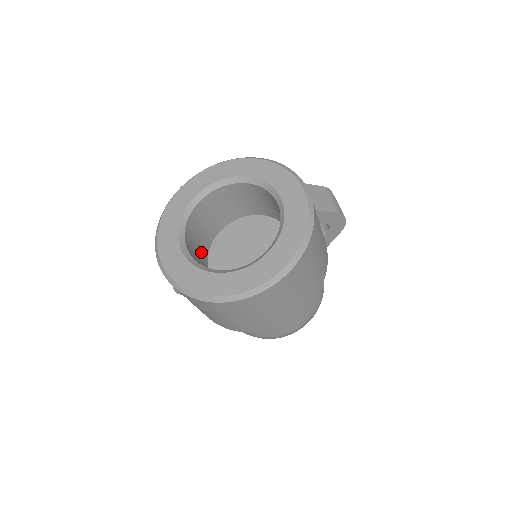
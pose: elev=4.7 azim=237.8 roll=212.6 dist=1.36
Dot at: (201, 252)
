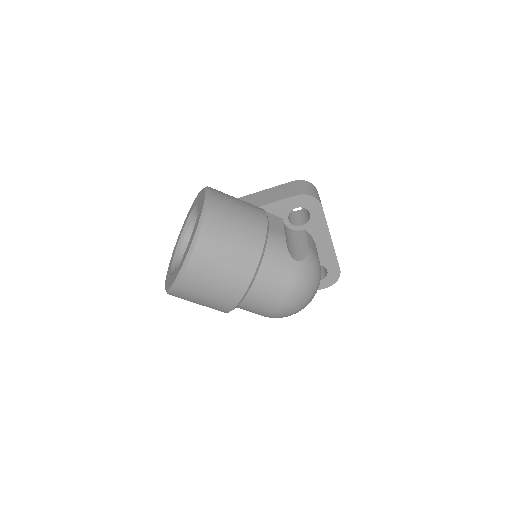
Dot at: occluded
